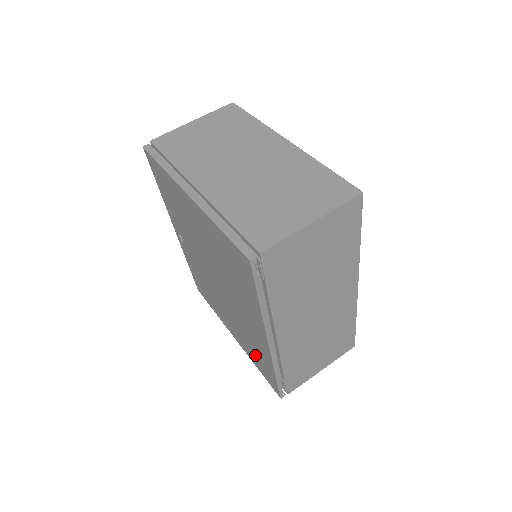
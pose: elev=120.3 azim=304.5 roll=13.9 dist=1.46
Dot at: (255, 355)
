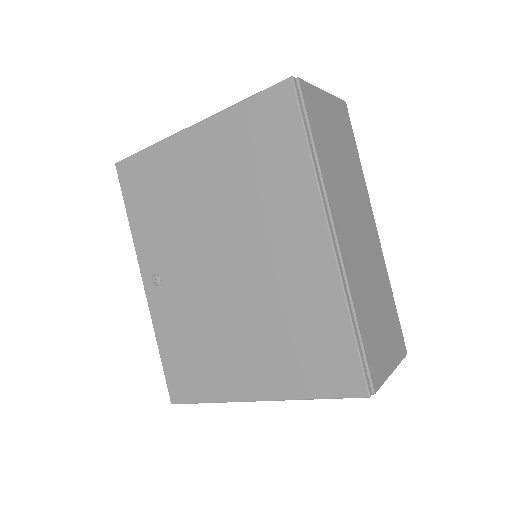
Dot at: (304, 350)
